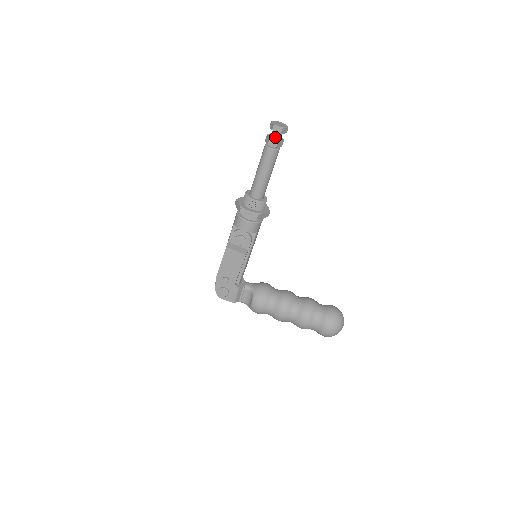
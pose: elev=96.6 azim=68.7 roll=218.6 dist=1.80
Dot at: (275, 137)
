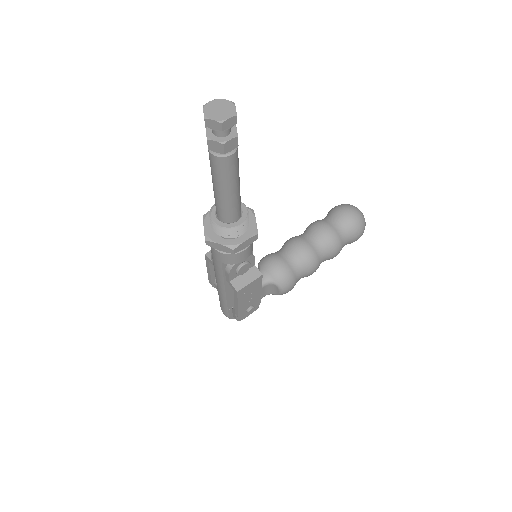
Dot at: (226, 134)
